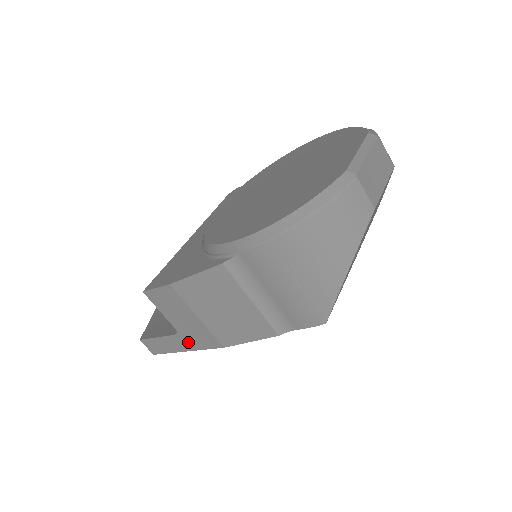
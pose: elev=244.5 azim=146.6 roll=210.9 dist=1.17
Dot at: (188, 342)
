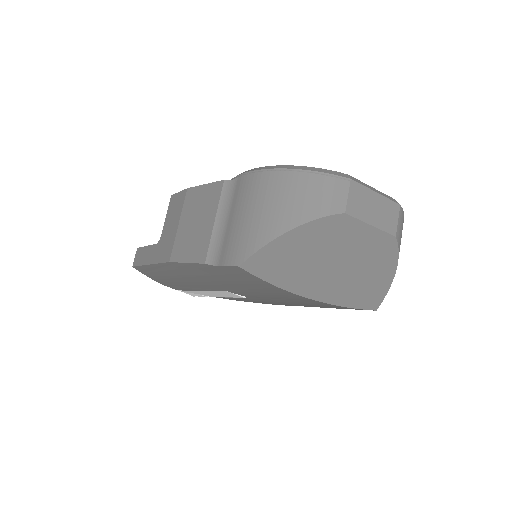
Dot at: (157, 253)
